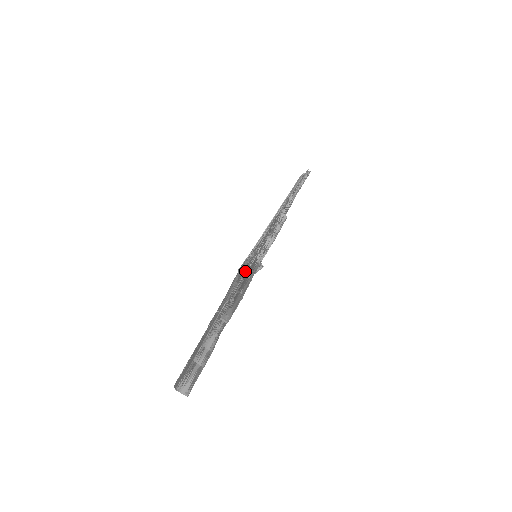
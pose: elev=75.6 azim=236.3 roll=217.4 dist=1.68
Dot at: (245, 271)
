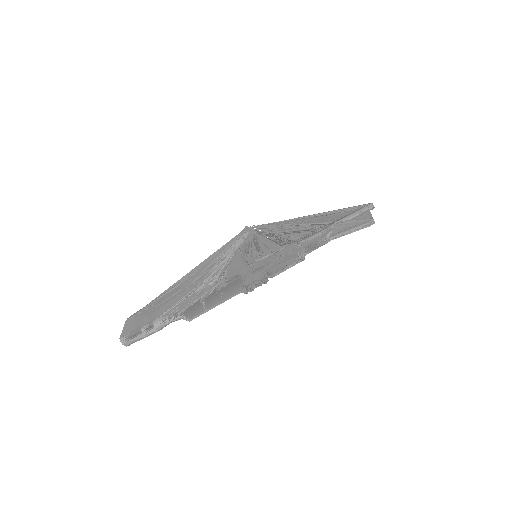
Dot at: (229, 279)
